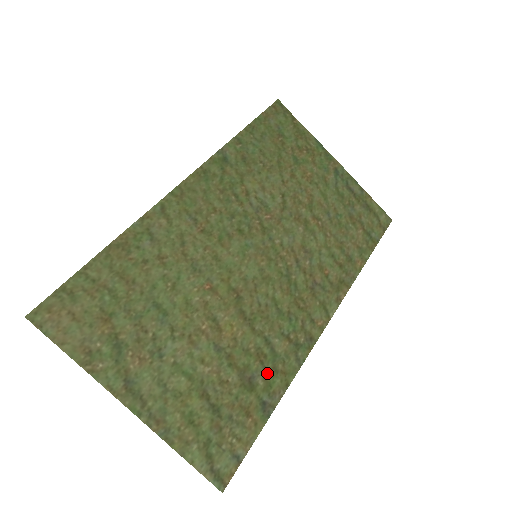
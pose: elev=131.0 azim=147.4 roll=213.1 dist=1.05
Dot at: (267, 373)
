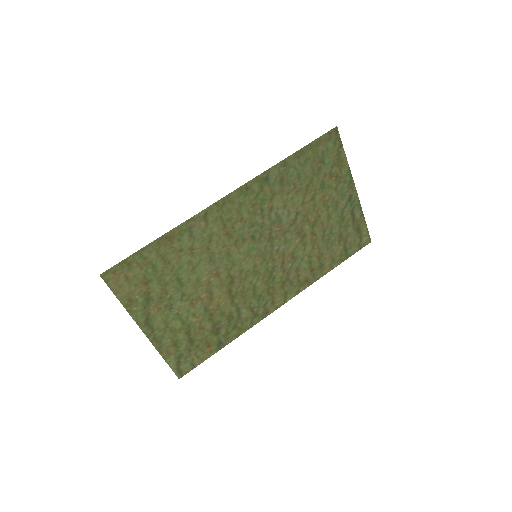
Dot at: (230, 327)
